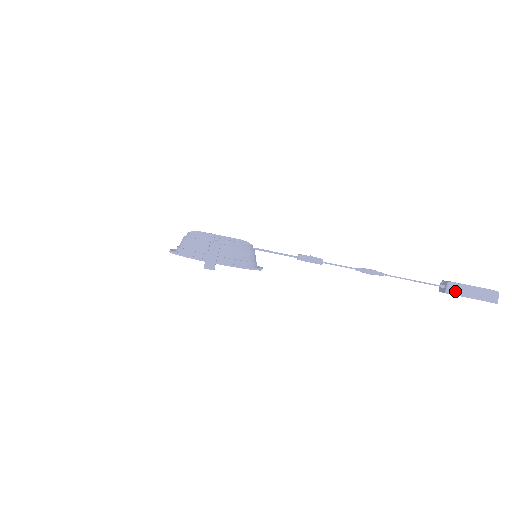
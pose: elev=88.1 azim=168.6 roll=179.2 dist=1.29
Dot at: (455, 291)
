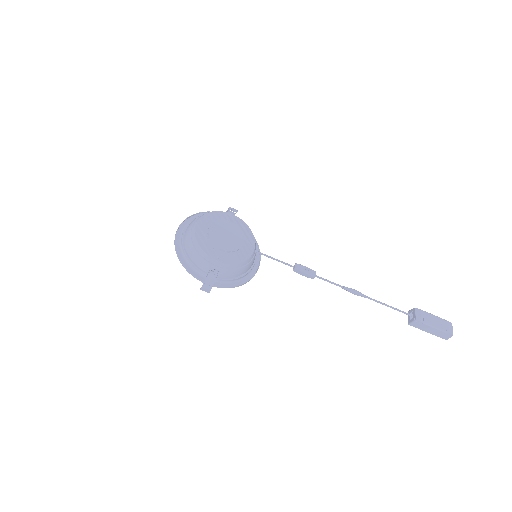
Dot at: (417, 326)
